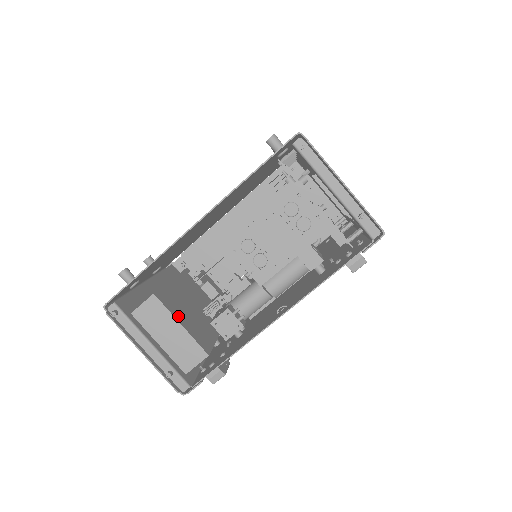
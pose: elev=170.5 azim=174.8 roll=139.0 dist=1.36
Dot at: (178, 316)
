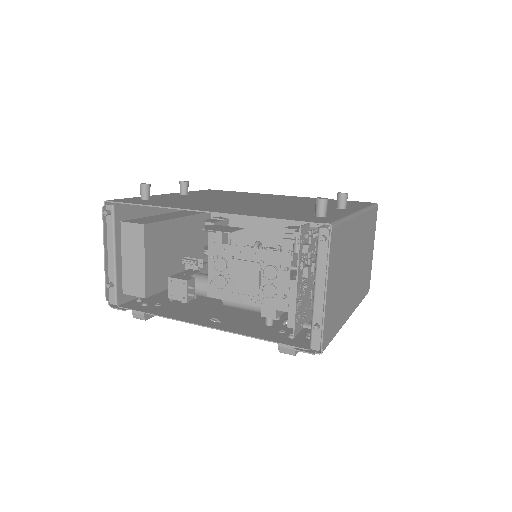
Dot at: (149, 253)
